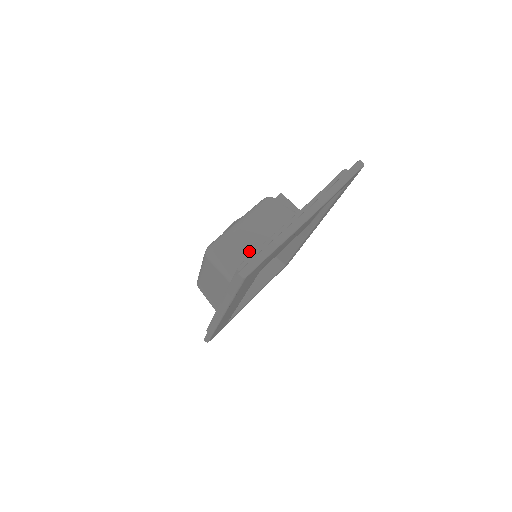
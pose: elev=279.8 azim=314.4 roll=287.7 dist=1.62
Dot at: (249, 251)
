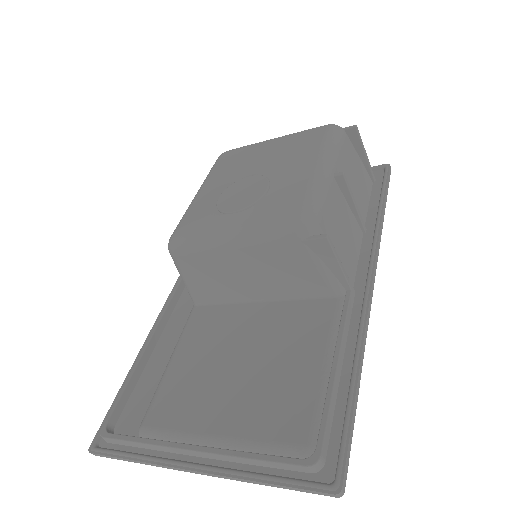
Dot at: (222, 282)
